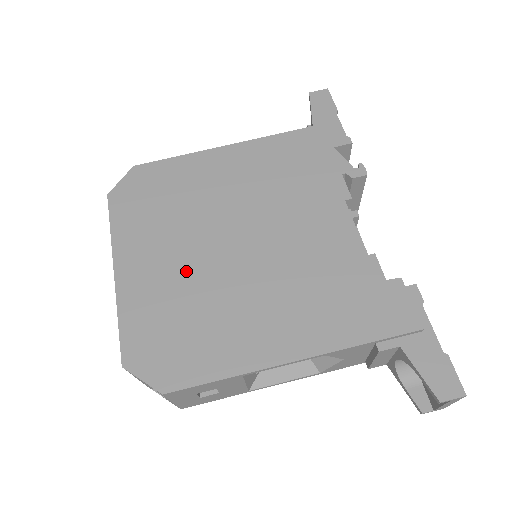
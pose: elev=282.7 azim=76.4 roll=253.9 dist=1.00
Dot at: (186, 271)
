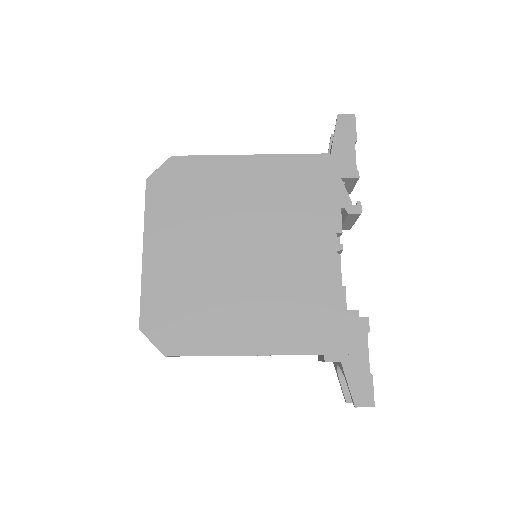
Dot at: (198, 265)
